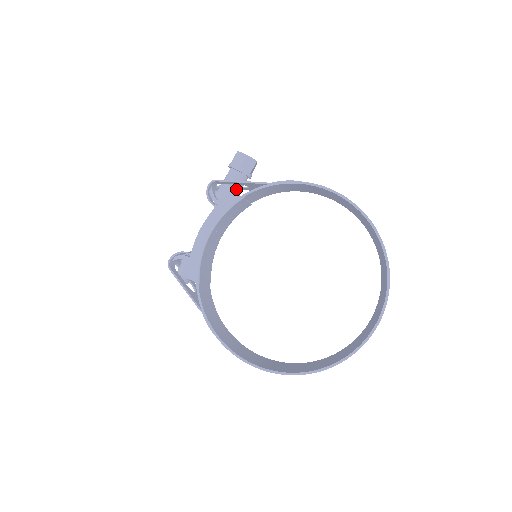
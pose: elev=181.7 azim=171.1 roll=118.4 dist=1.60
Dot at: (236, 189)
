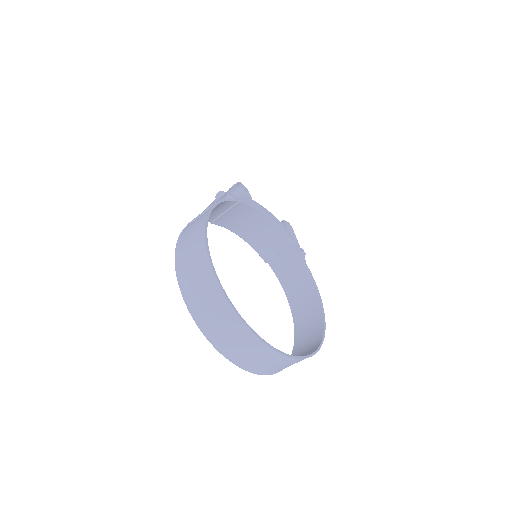
Dot at: occluded
